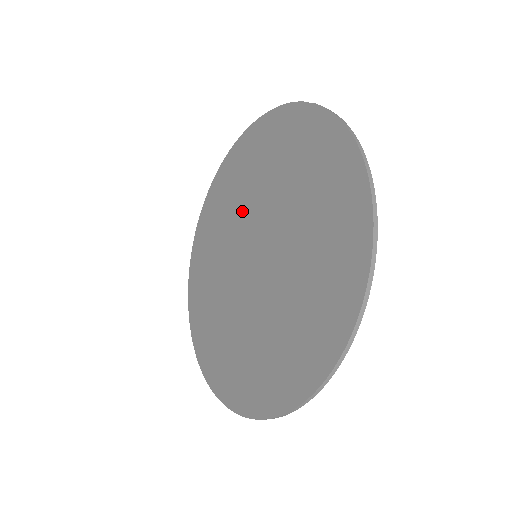
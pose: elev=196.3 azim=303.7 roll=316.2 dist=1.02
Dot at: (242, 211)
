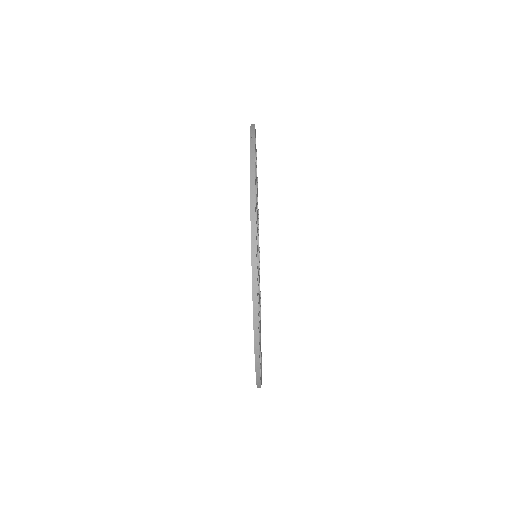
Dot at: occluded
